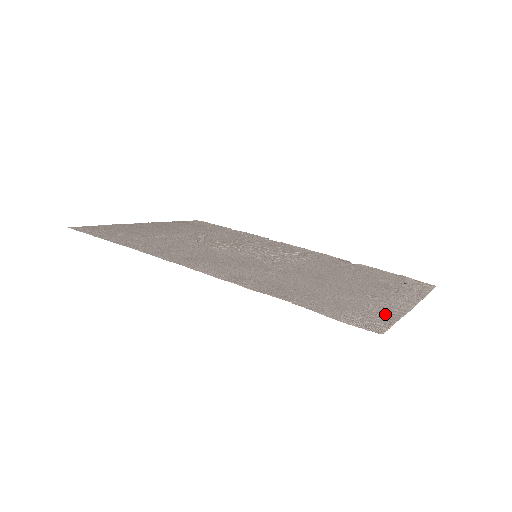
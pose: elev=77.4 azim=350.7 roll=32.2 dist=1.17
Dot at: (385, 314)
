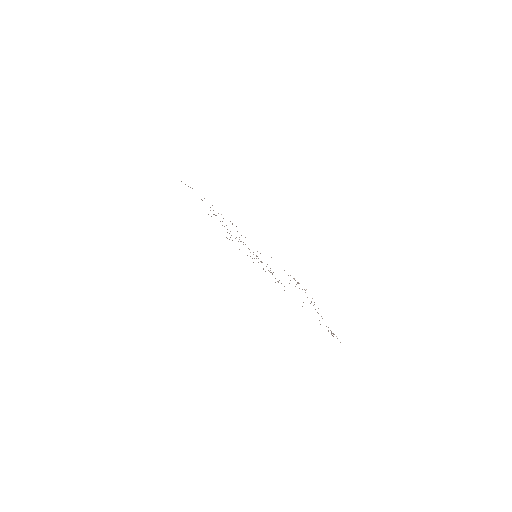
Dot at: occluded
